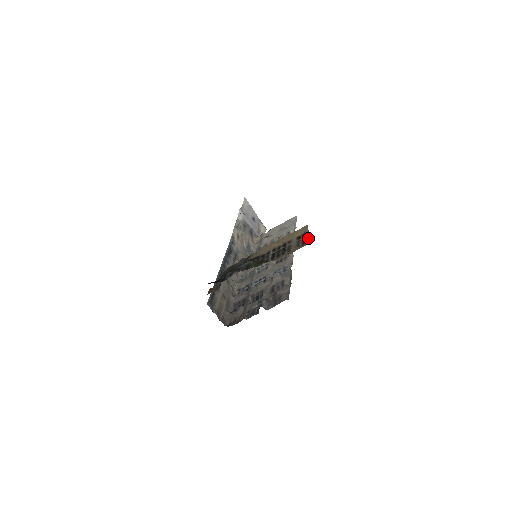
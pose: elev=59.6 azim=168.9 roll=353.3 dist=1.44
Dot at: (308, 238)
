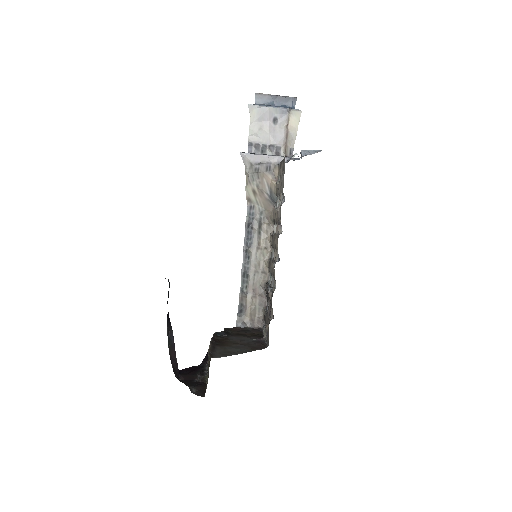
Dot at: occluded
